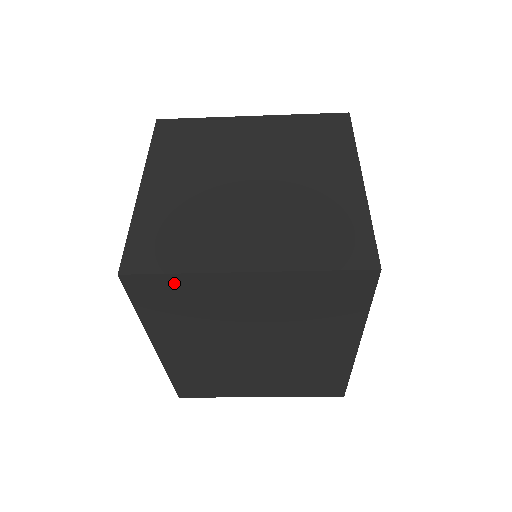
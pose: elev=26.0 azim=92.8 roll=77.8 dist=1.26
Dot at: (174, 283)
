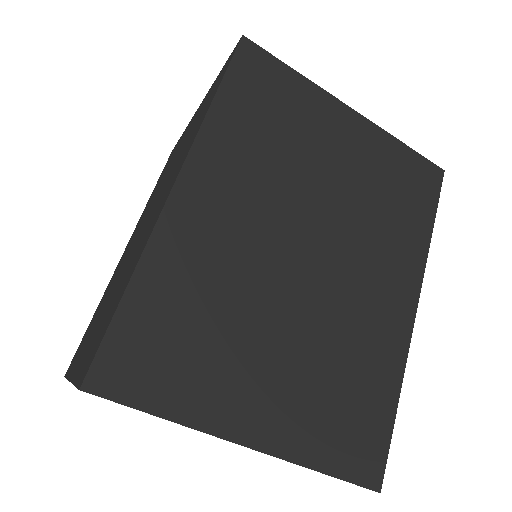
Dot at: (285, 80)
